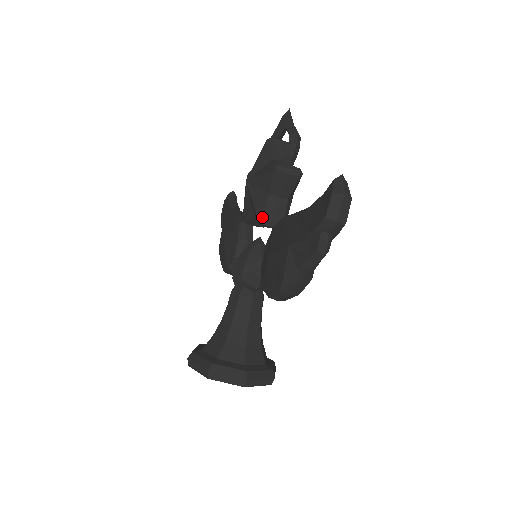
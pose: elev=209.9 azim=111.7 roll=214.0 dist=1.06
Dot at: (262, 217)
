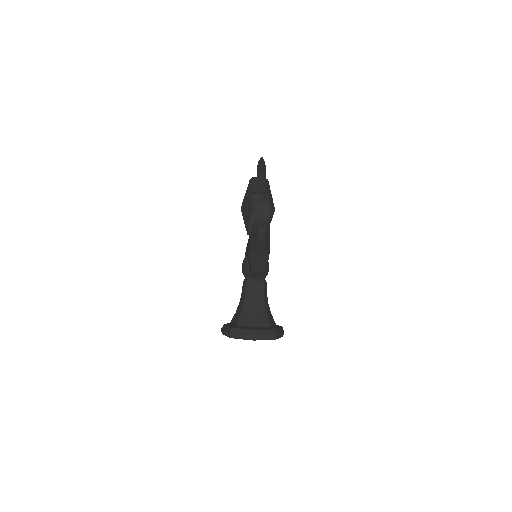
Dot at: (250, 229)
